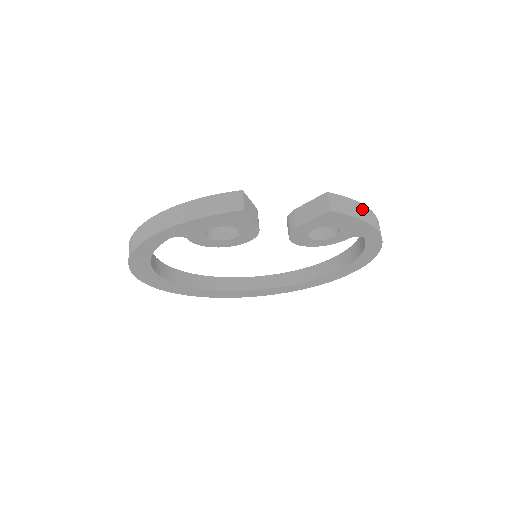
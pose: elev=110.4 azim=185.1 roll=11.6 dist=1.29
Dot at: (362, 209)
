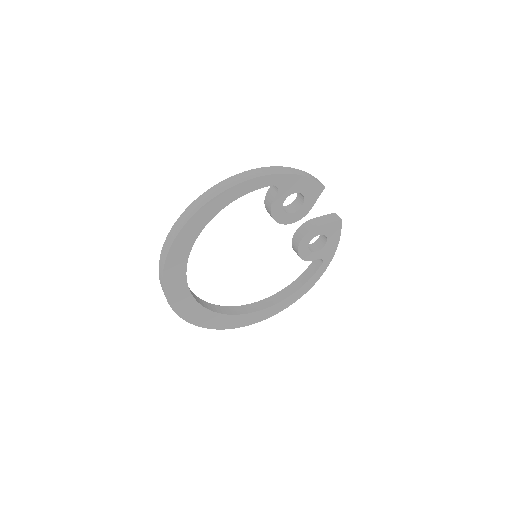
Dot at: occluded
